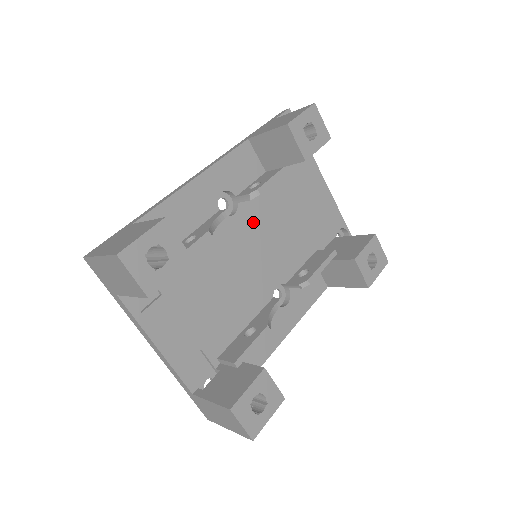
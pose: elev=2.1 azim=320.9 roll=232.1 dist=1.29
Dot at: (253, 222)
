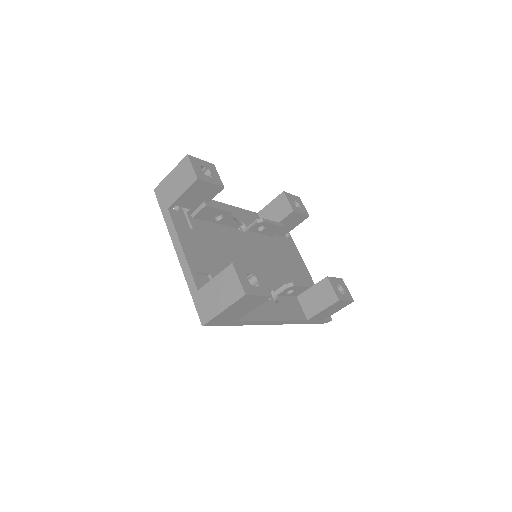
Dot at: (256, 246)
